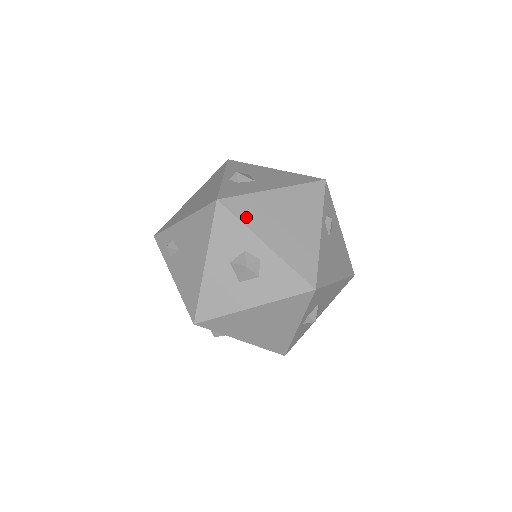
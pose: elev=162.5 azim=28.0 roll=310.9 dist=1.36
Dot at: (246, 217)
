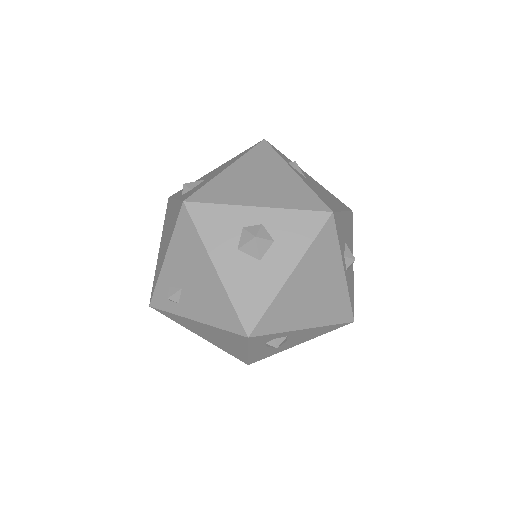
Dot at: (221, 198)
